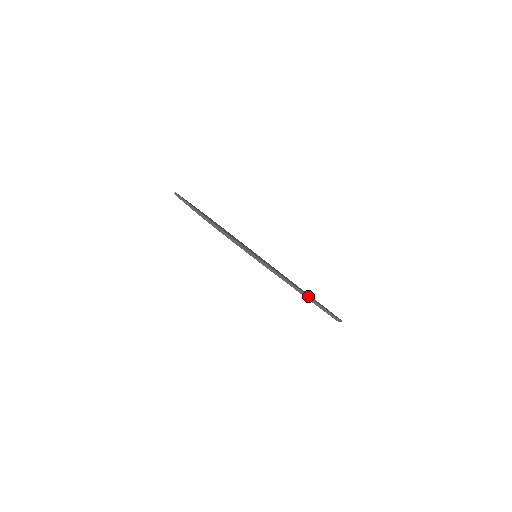
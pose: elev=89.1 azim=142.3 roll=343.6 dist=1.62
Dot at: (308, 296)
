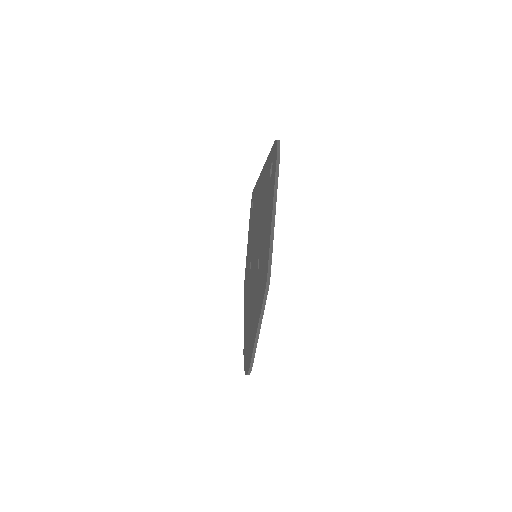
Dot at: occluded
